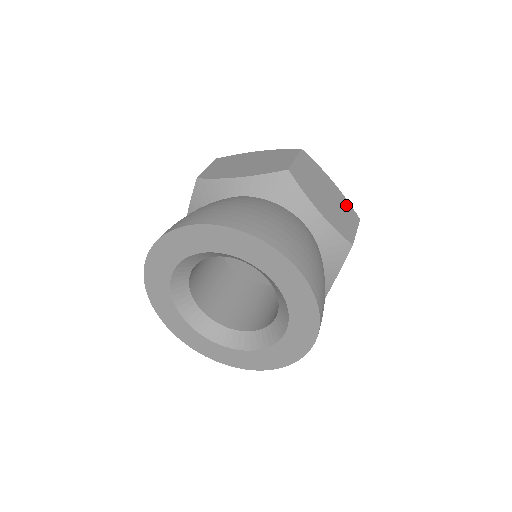
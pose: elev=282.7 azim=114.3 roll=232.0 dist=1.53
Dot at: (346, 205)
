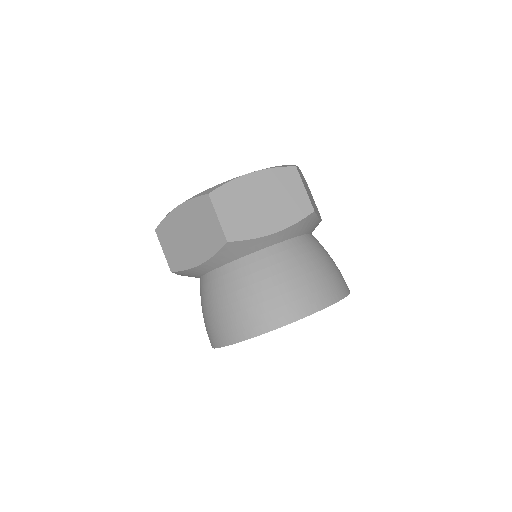
Dot at: (278, 176)
